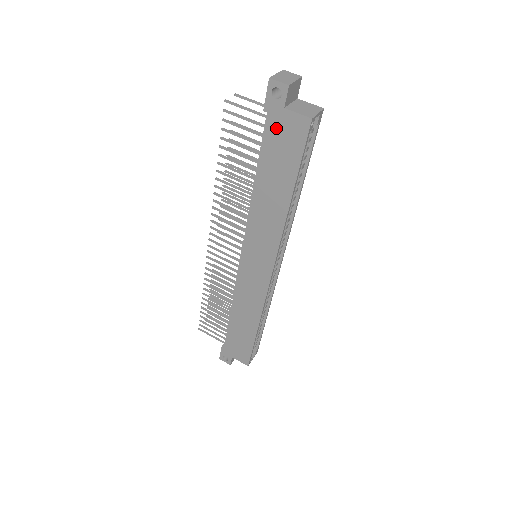
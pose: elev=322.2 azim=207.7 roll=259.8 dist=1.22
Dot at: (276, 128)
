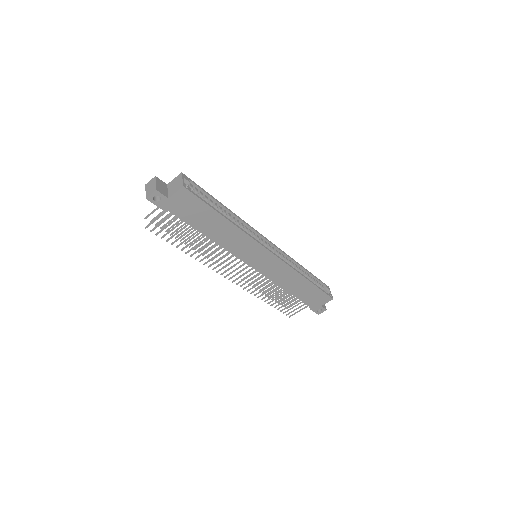
Dot at: (178, 208)
